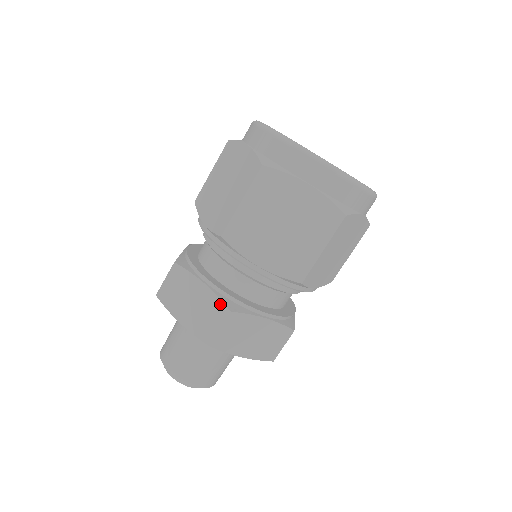
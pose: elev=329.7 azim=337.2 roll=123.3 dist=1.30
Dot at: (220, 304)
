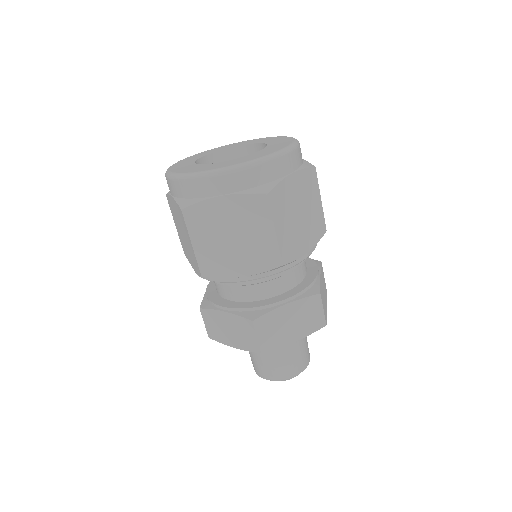
Dot at: (243, 320)
